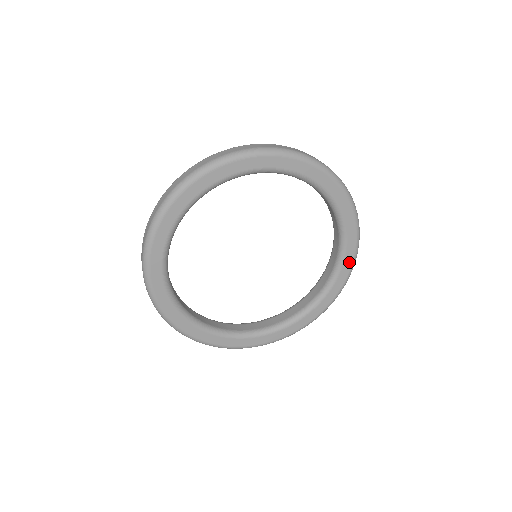
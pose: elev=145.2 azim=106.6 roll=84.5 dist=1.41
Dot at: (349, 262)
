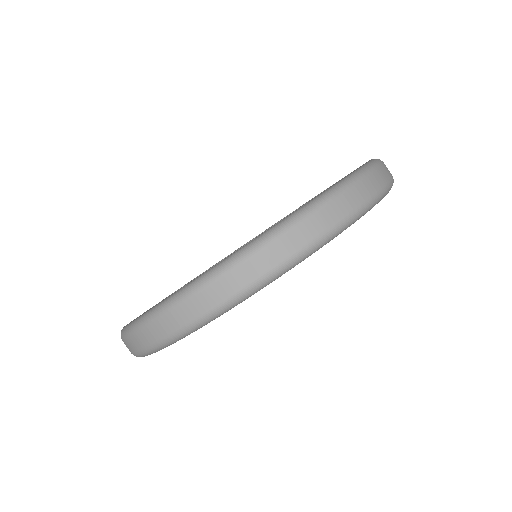
Dot at: occluded
